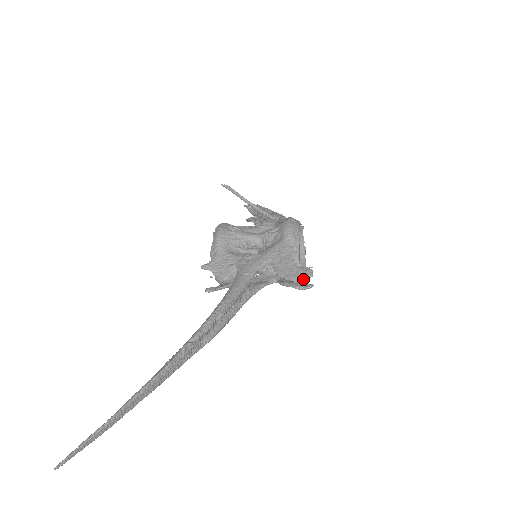
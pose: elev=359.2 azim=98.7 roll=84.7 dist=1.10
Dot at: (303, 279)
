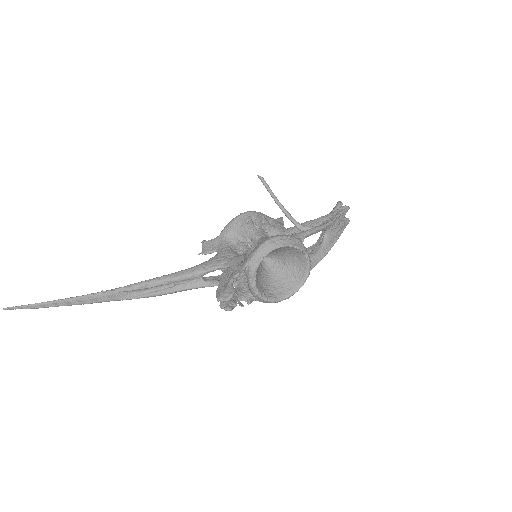
Dot at: (218, 298)
